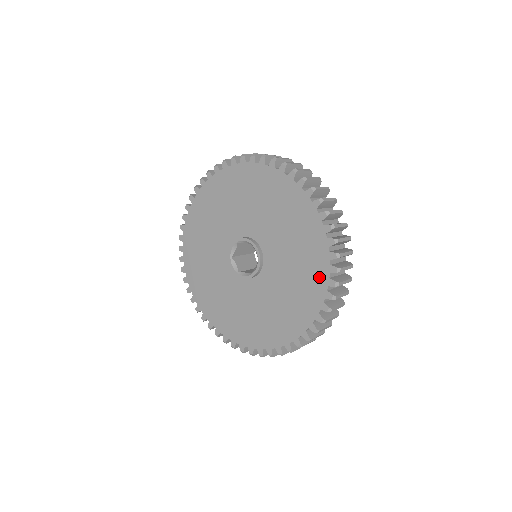
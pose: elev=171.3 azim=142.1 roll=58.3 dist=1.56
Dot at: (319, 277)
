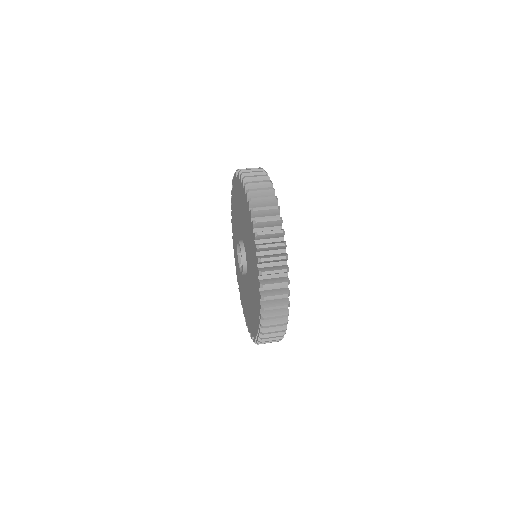
Dot at: (257, 297)
